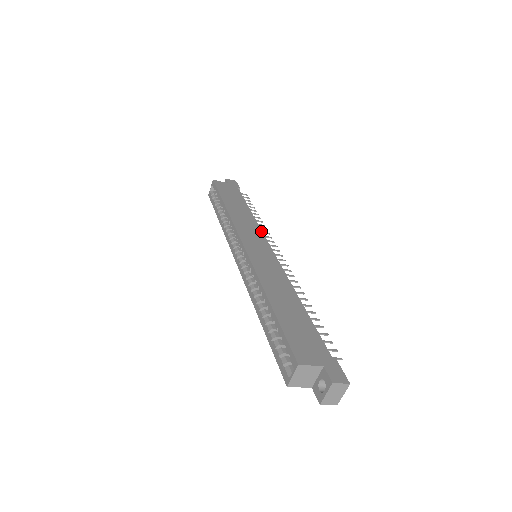
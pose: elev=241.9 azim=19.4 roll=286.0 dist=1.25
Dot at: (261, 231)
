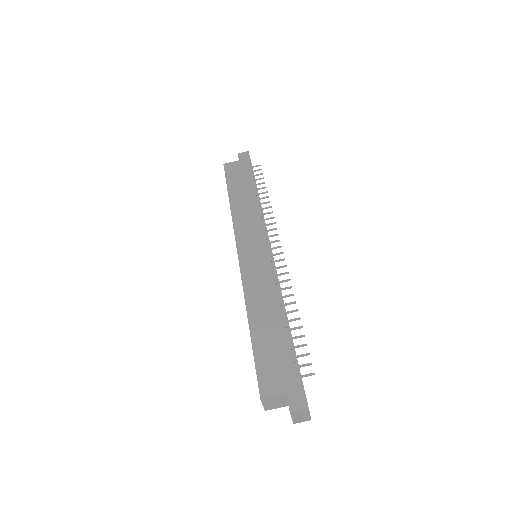
Dot at: (261, 222)
